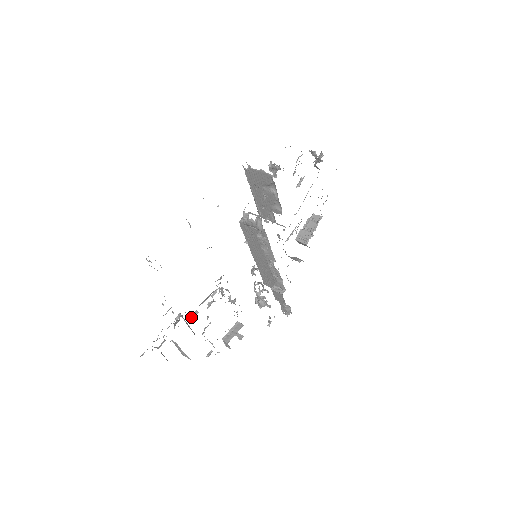
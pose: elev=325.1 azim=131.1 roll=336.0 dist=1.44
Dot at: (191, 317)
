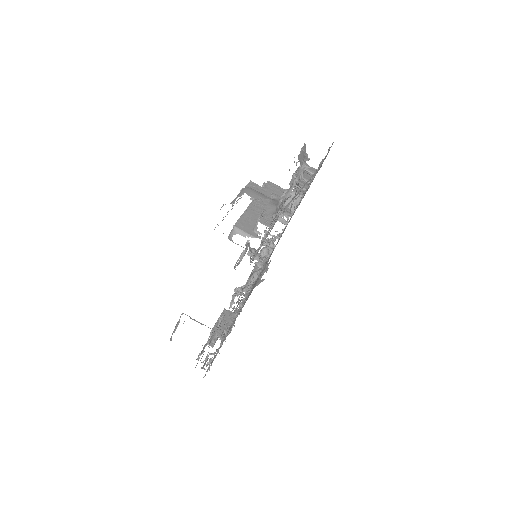
Dot at: occluded
